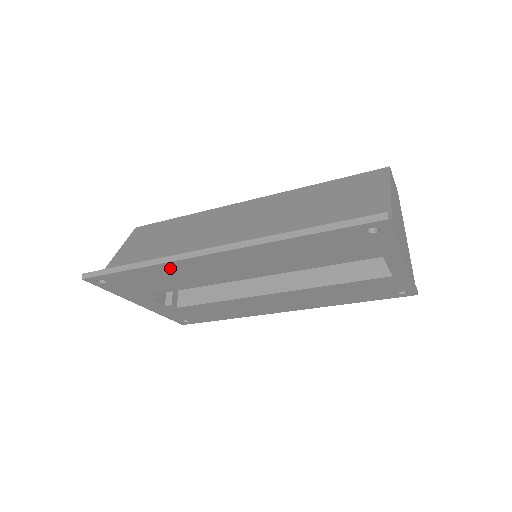
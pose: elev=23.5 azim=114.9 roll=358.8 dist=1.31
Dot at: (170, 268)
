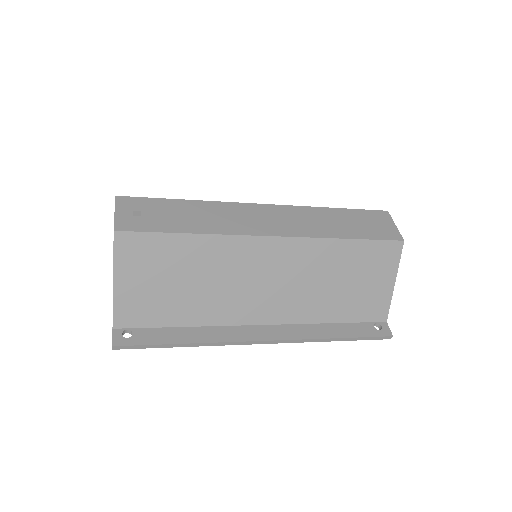
Dot at: (213, 335)
